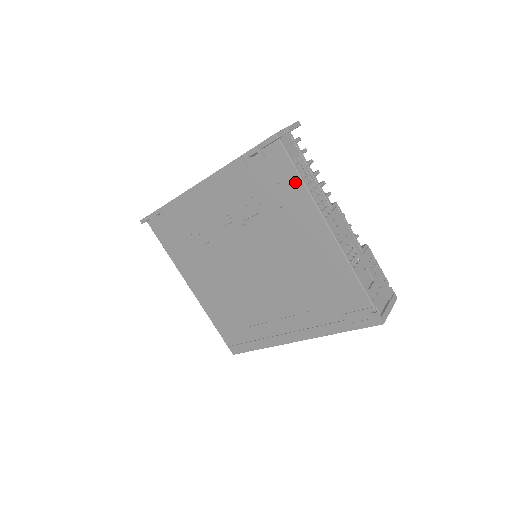
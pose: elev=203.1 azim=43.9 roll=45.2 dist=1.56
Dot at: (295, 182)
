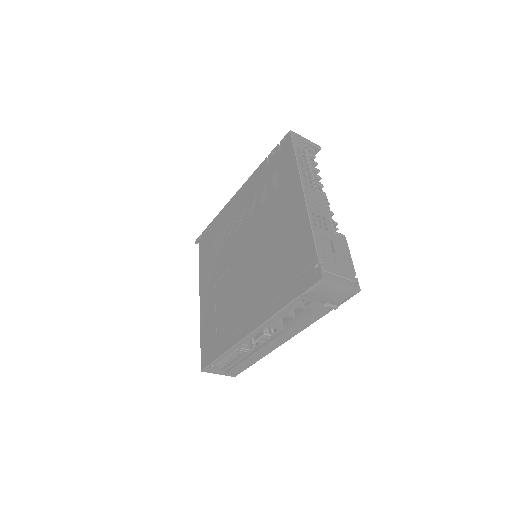
Dot at: (291, 161)
